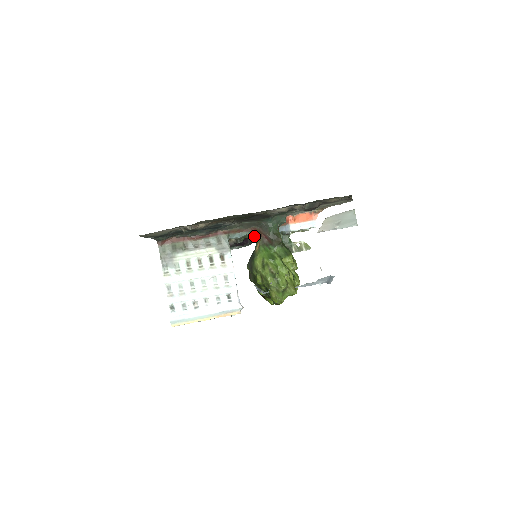
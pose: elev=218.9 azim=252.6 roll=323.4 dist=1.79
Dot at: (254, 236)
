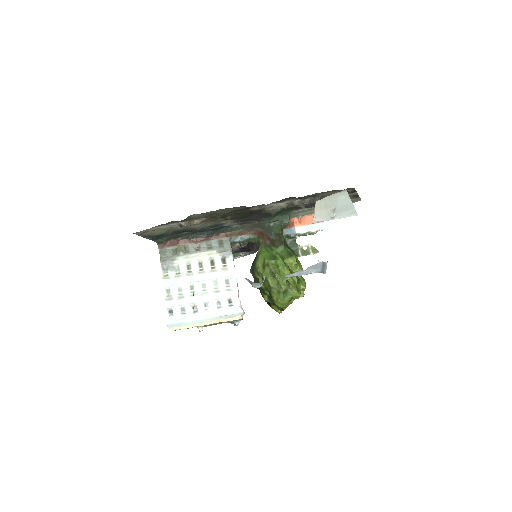
Dot at: (257, 239)
